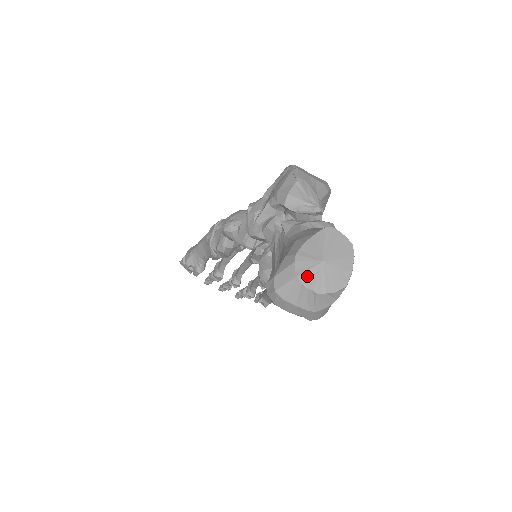
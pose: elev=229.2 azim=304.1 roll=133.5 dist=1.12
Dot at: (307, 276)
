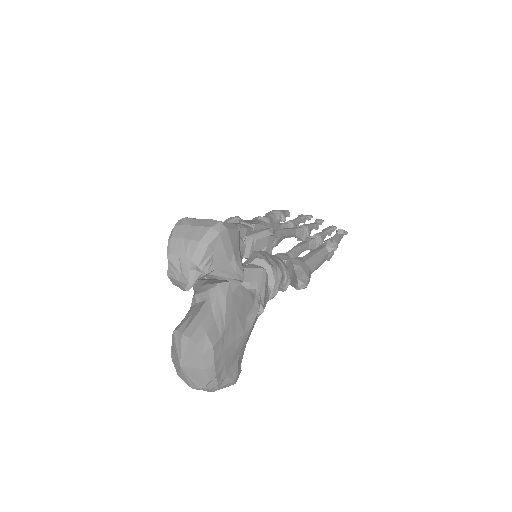
Dot at: (181, 376)
